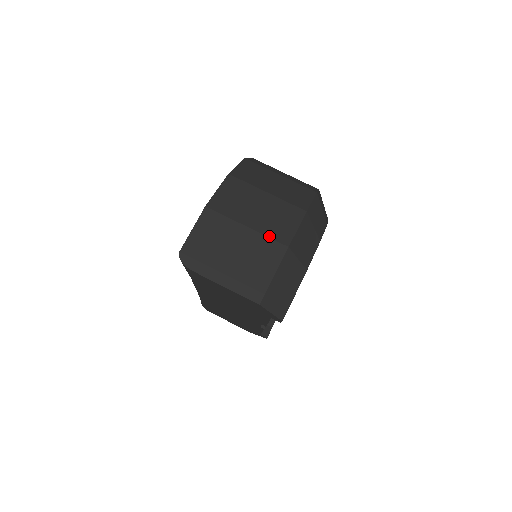
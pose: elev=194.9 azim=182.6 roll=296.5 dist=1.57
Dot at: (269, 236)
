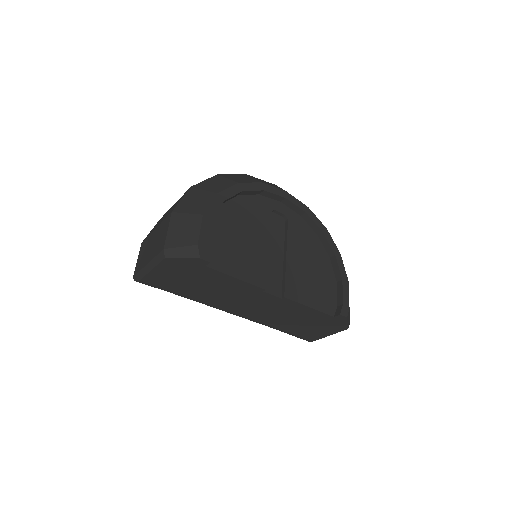
Dot at: (164, 219)
